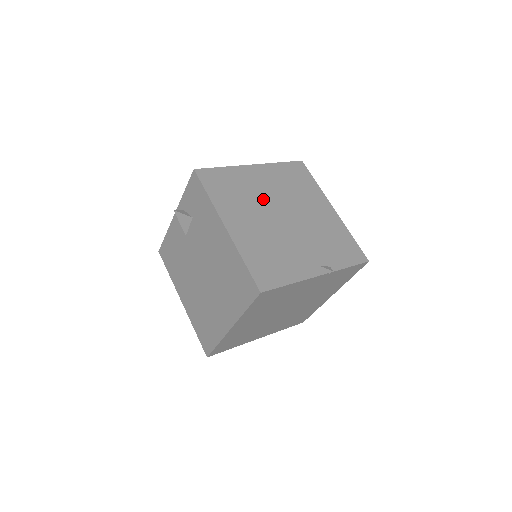
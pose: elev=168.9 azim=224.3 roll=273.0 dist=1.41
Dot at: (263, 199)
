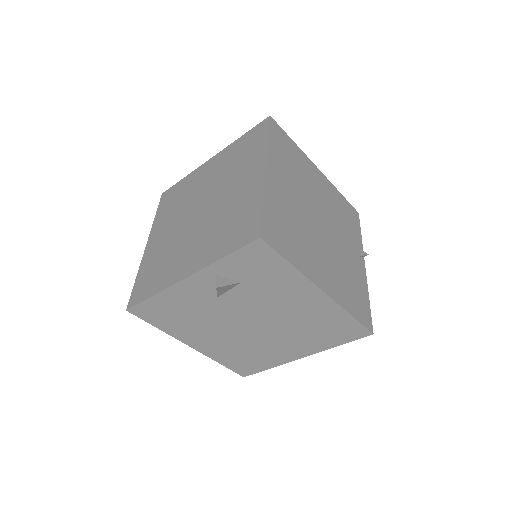
Dot at: (303, 216)
